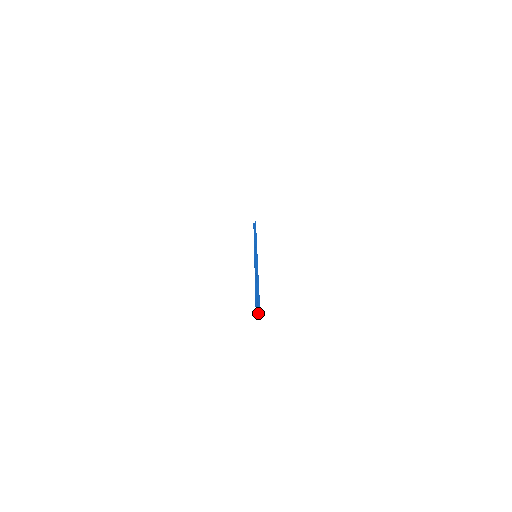
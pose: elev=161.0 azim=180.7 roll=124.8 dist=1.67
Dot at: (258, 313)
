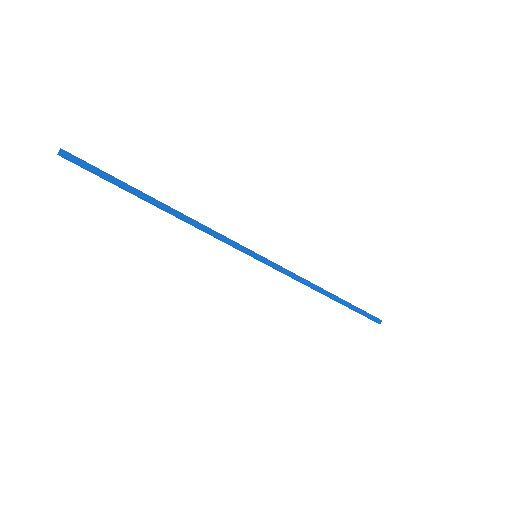
Dot at: (61, 150)
